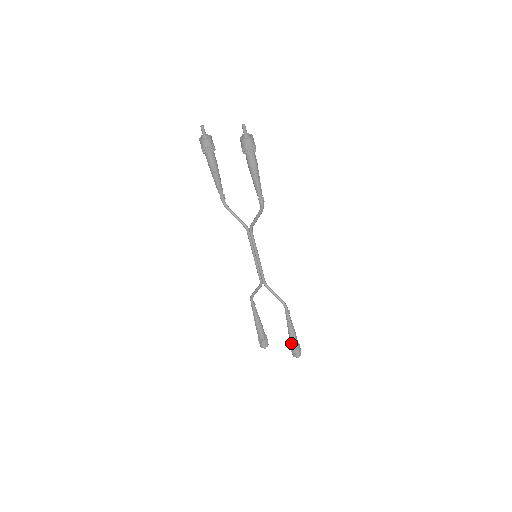
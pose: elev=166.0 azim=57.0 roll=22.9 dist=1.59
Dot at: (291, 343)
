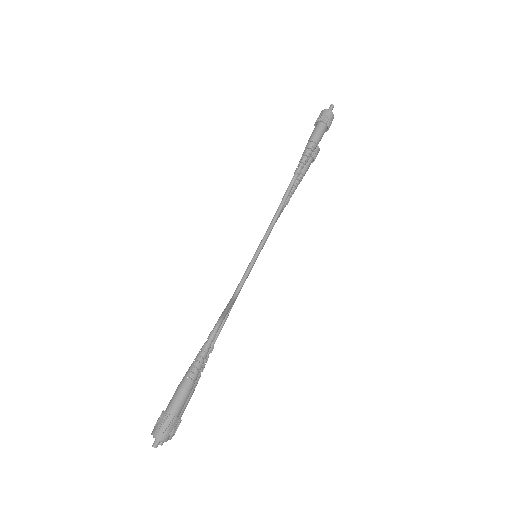
Dot at: (172, 399)
